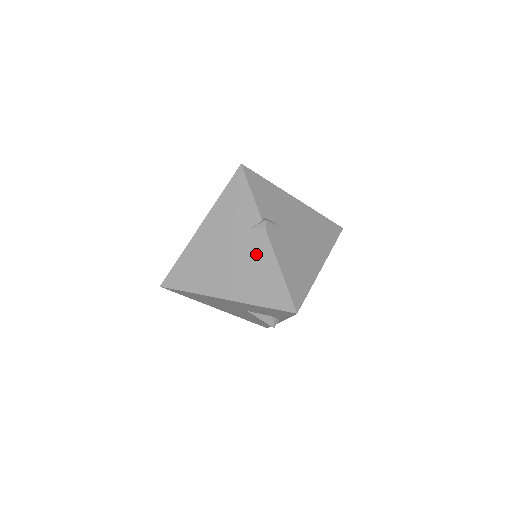
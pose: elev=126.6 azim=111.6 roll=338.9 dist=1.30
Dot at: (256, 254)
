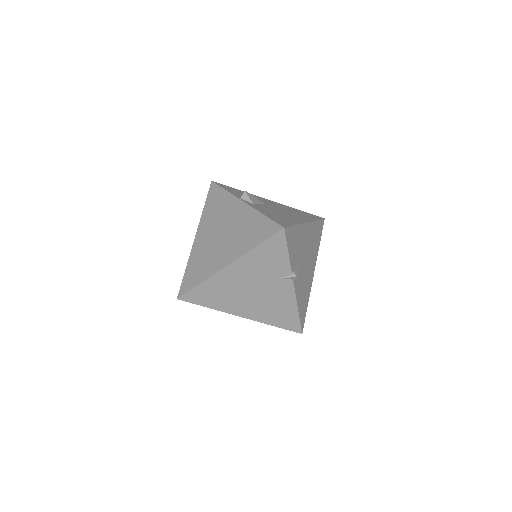
Dot at: (279, 295)
